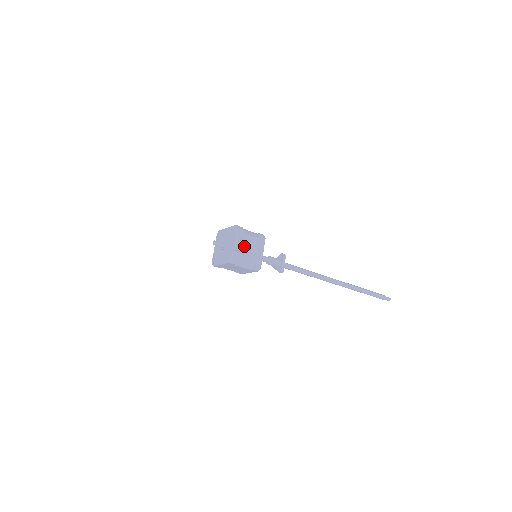
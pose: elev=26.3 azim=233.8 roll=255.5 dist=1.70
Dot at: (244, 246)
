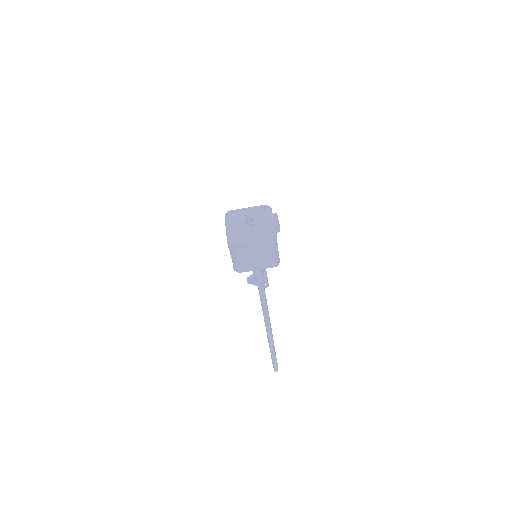
Dot at: occluded
